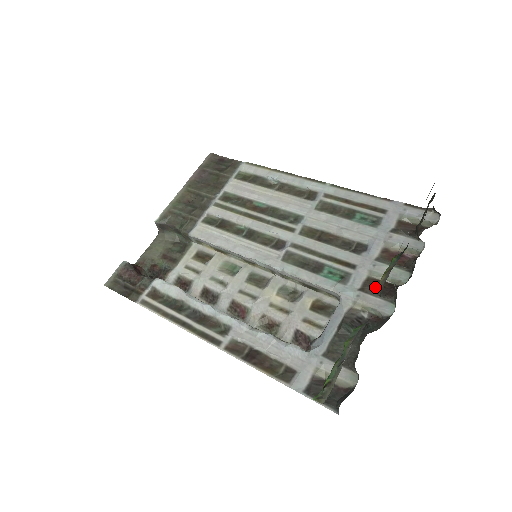
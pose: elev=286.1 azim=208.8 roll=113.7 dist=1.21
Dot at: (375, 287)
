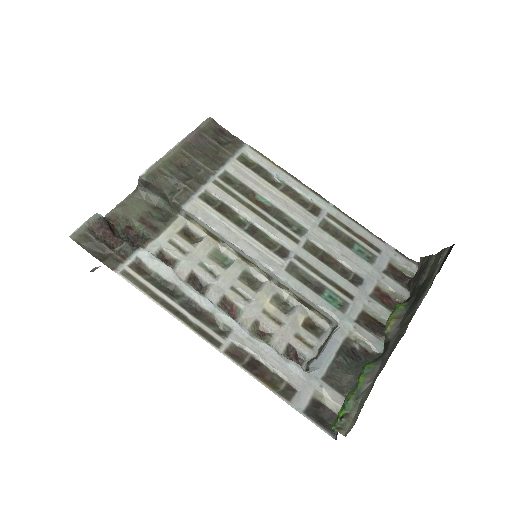
Dot at: (367, 322)
